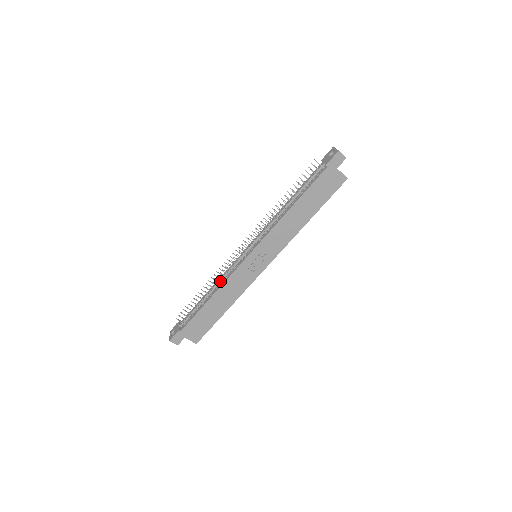
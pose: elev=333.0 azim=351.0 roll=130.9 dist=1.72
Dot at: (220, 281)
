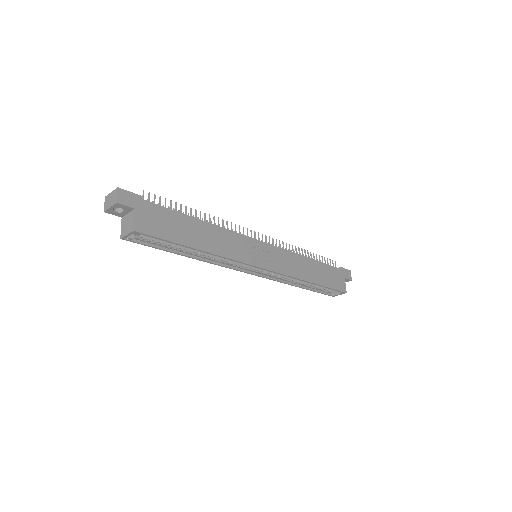
Dot at: occluded
